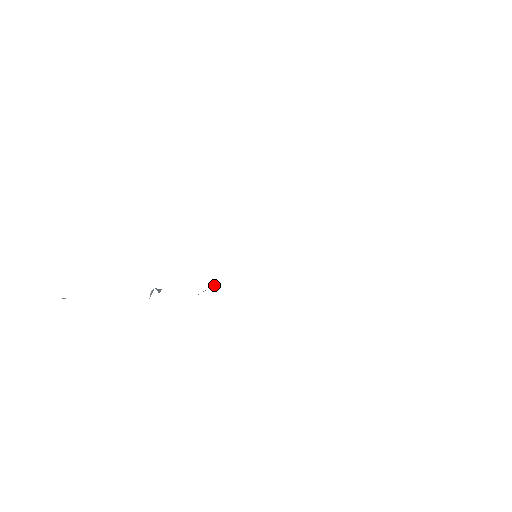
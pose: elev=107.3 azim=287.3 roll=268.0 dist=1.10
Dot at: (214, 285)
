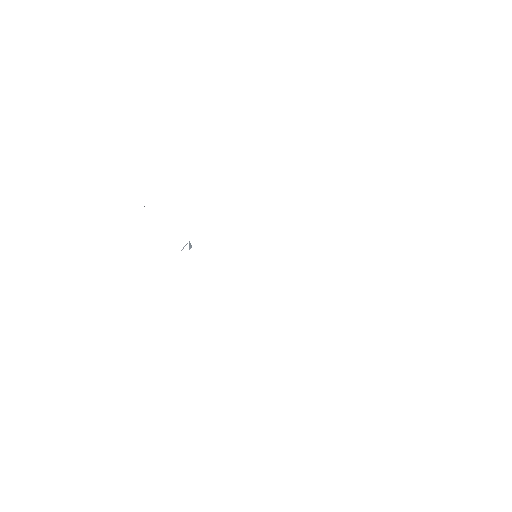
Dot at: occluded
